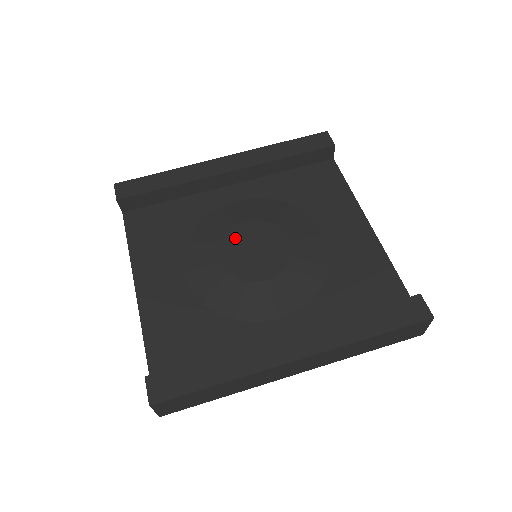
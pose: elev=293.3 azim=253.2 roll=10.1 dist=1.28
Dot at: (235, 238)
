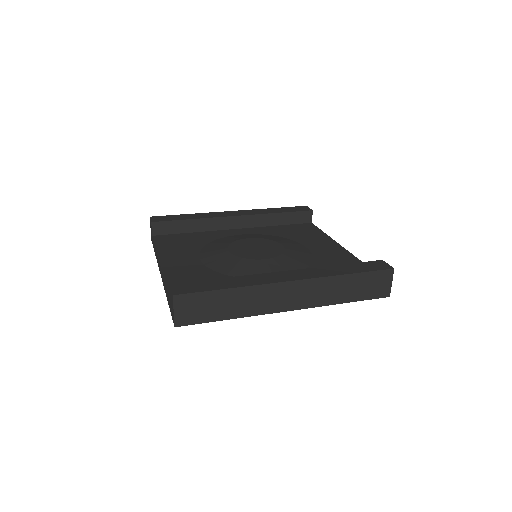
Dot at: (240, 243)
